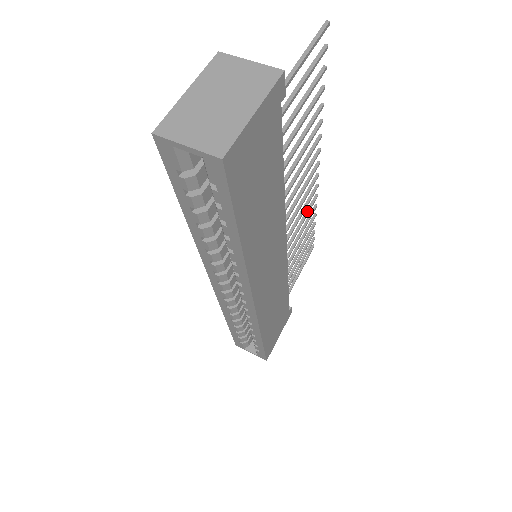
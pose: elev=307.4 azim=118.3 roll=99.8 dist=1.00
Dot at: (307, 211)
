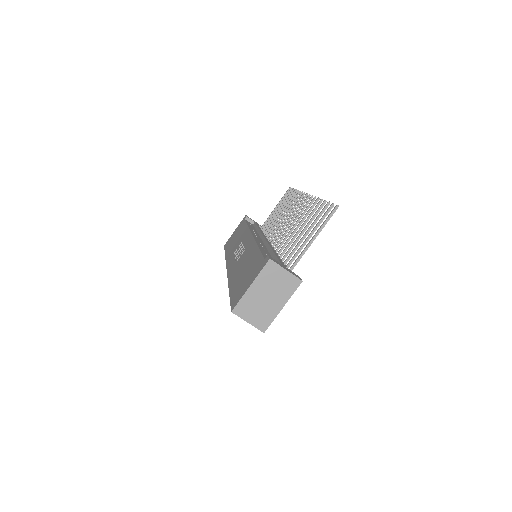
Dot at: (293, 205)
